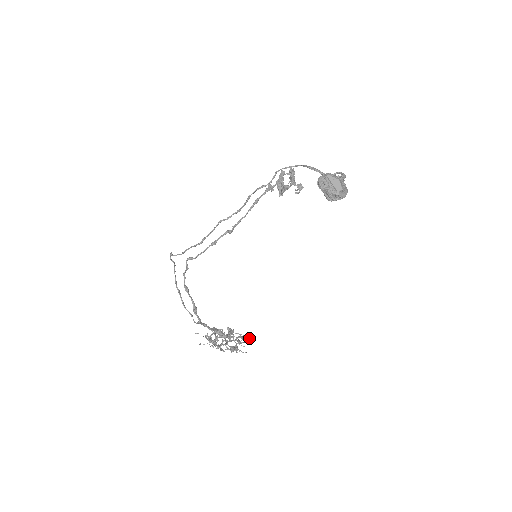
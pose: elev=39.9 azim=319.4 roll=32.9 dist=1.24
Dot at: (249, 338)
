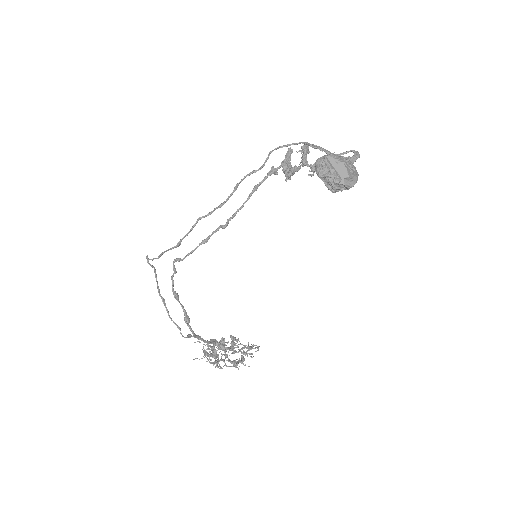
Dot at: (258, 347)
